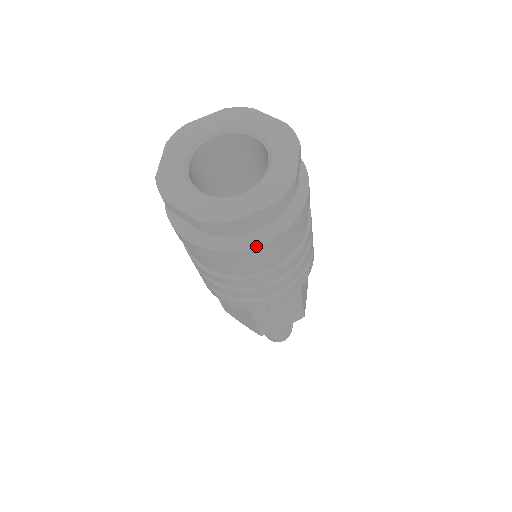
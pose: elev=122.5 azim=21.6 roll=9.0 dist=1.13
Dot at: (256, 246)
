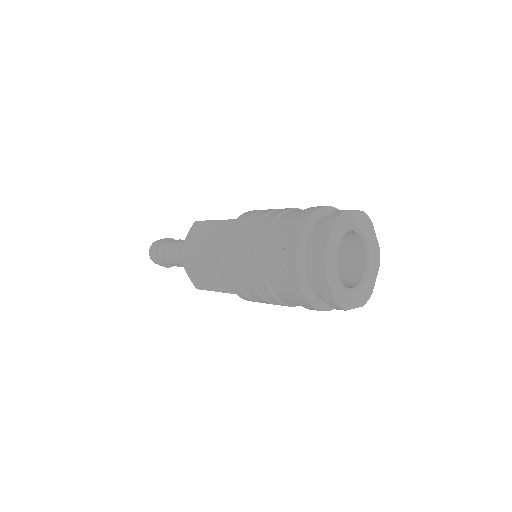
Dot at: occluded
